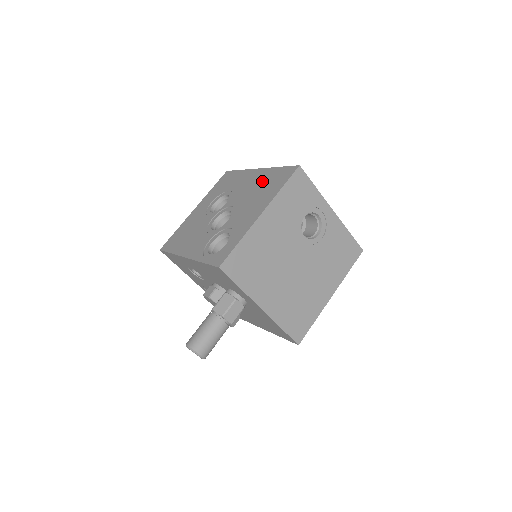
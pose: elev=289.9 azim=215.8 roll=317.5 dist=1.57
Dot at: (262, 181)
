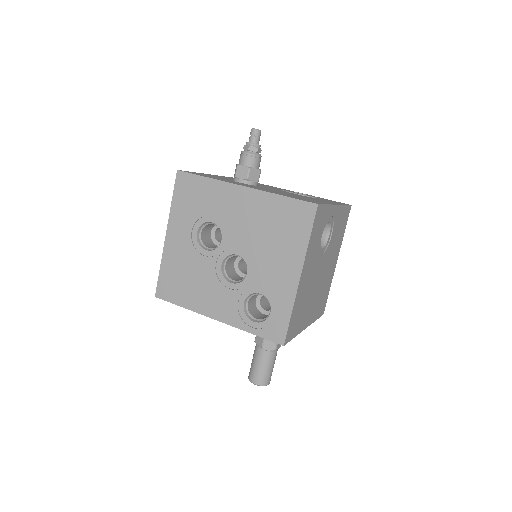
Dot at: (266, 216)
